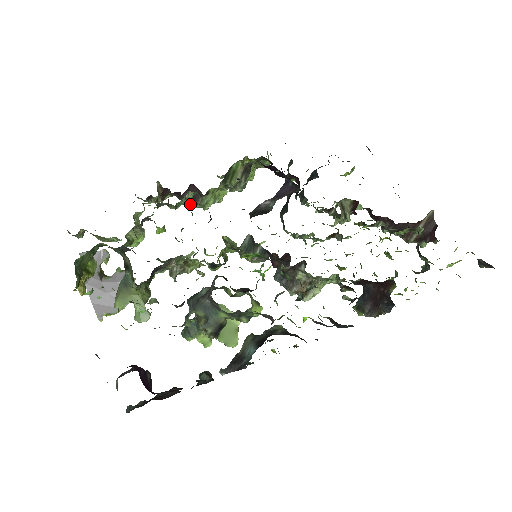
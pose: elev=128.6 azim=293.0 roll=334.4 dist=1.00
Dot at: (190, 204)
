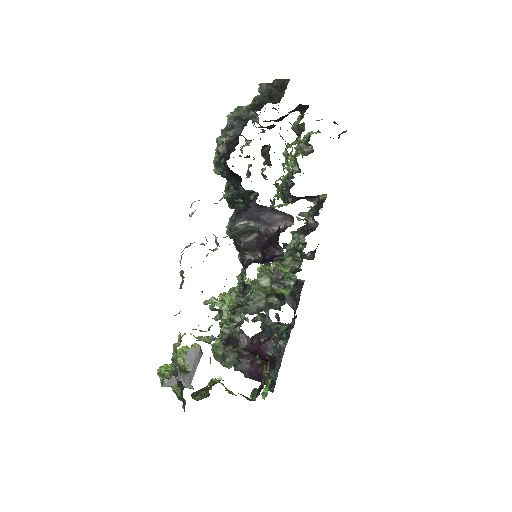
Dot at: occluded
